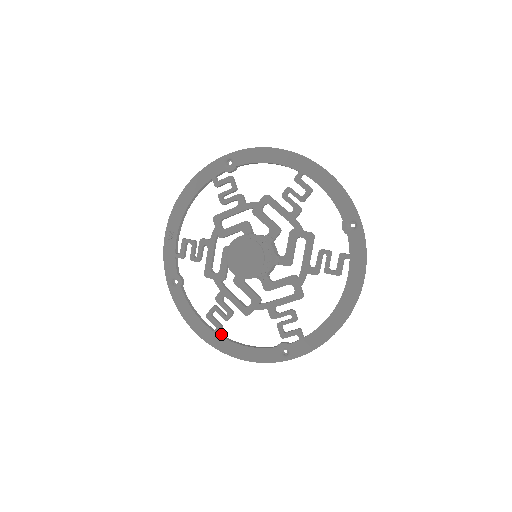
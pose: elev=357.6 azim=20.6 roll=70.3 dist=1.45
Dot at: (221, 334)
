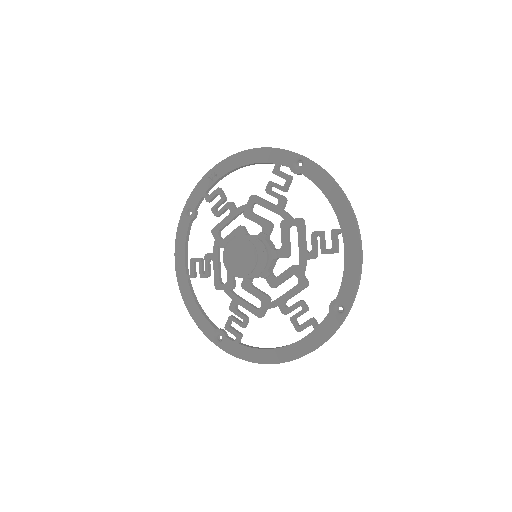
Dot at: occluded
